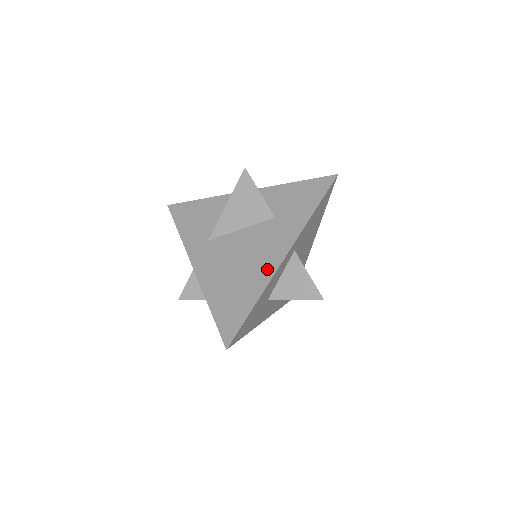
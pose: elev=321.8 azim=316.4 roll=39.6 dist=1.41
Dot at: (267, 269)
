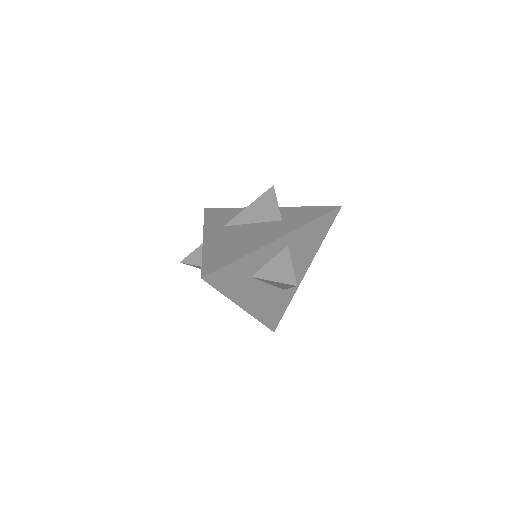
Dot at: (260, 243)
